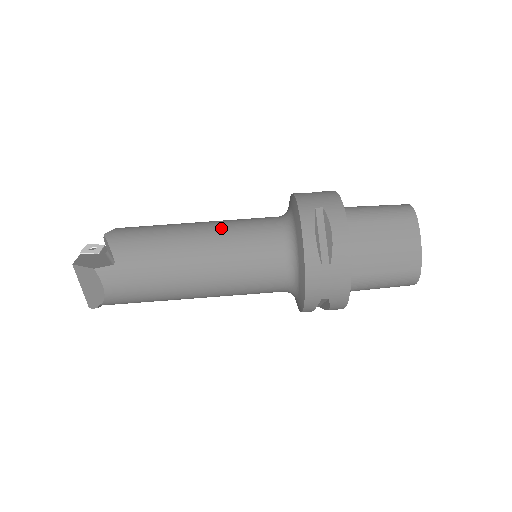
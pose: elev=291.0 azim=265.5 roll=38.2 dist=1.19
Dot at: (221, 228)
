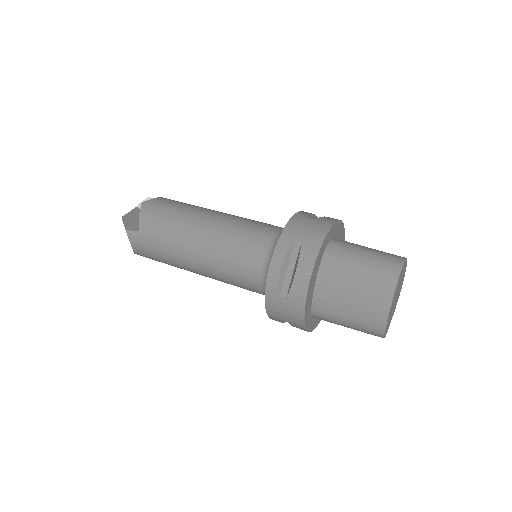
Dot at: (223, 227)
